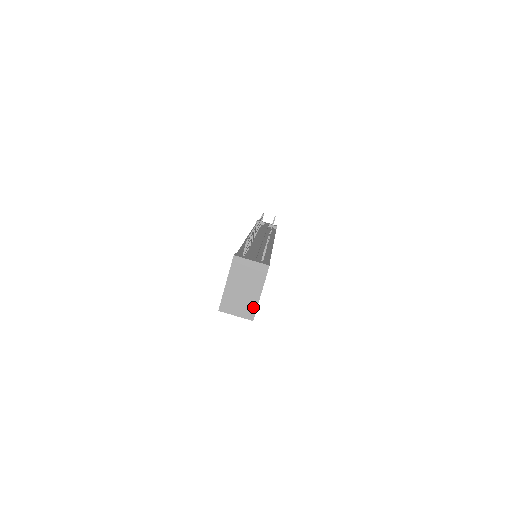
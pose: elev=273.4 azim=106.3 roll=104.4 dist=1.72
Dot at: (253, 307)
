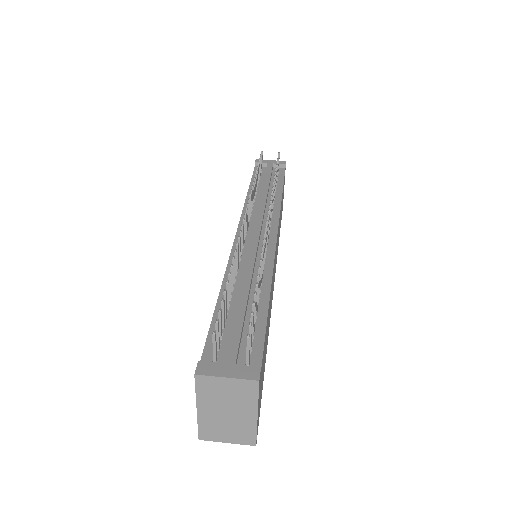
Dot at: (250, 431)
